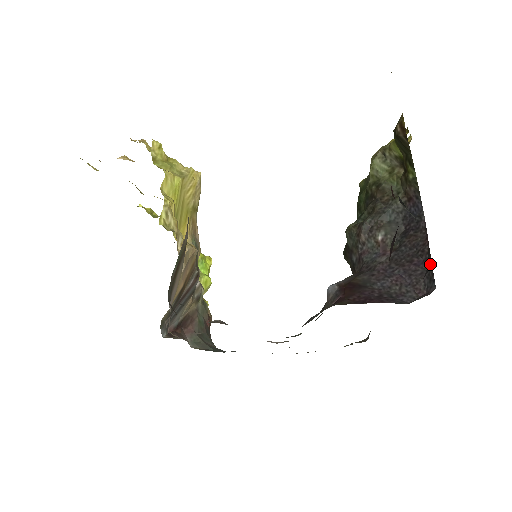
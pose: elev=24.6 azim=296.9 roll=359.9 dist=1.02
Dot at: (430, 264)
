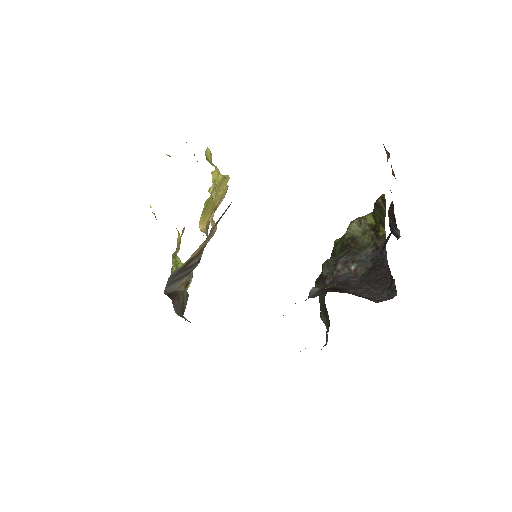
Dot at: (394, 281)
